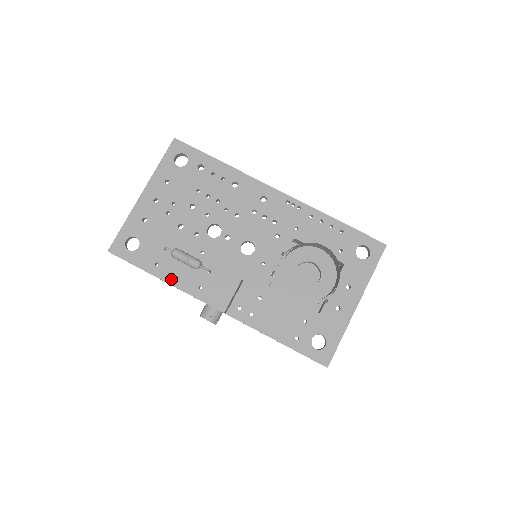
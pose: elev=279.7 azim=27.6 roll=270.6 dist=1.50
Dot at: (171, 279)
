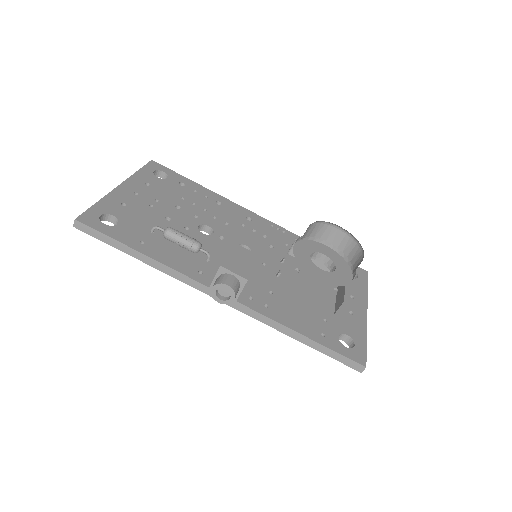
Dot at: (162, 259)
